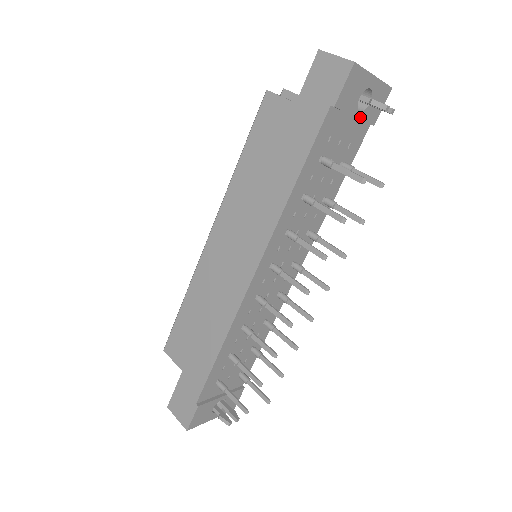
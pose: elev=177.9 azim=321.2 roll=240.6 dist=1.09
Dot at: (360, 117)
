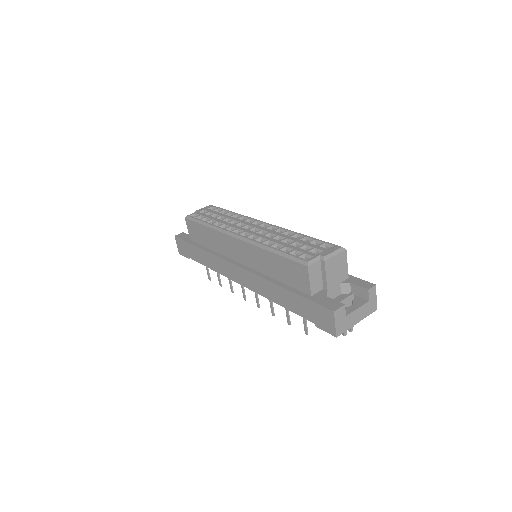
Dot at: occluded
